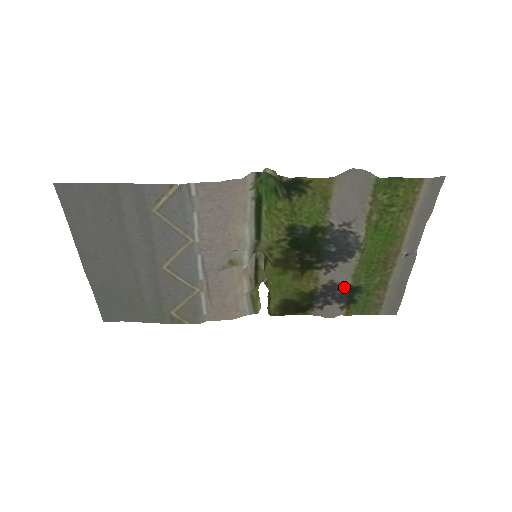
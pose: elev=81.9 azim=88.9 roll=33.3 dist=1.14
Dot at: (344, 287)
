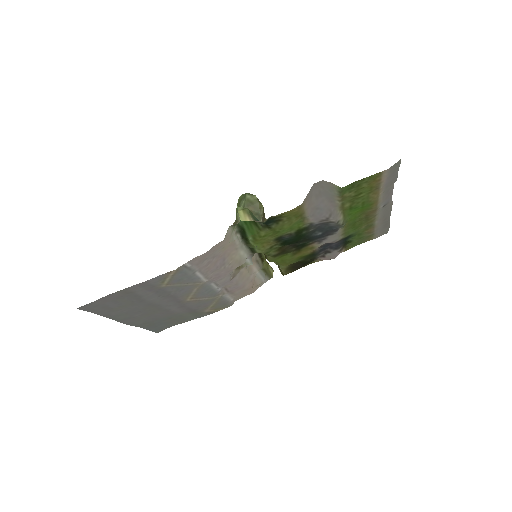
Dot at: (337, 241)
